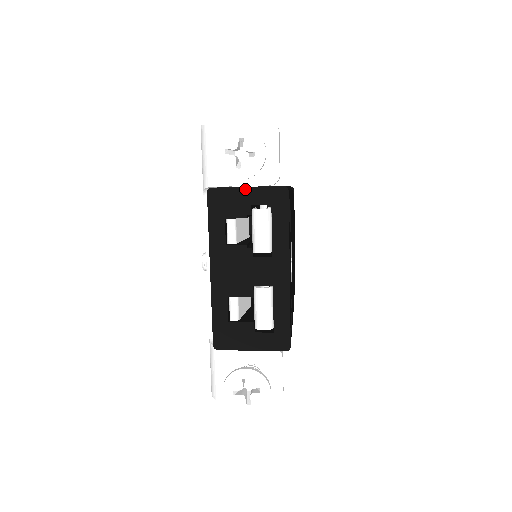
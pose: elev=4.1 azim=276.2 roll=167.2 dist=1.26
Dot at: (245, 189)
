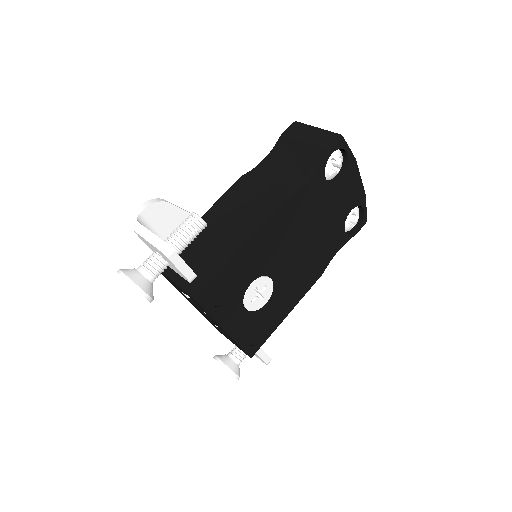
Dot at: (171, 280)
